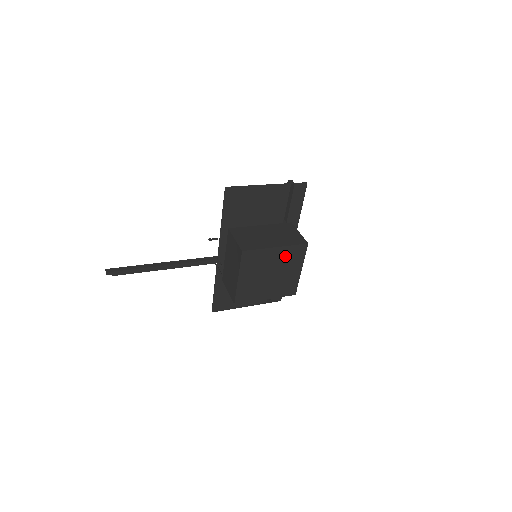
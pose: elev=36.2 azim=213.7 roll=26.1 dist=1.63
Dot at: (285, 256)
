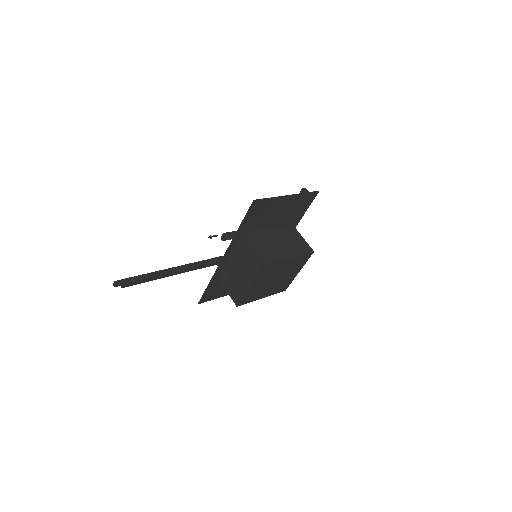
Dot at: (293, 263)
